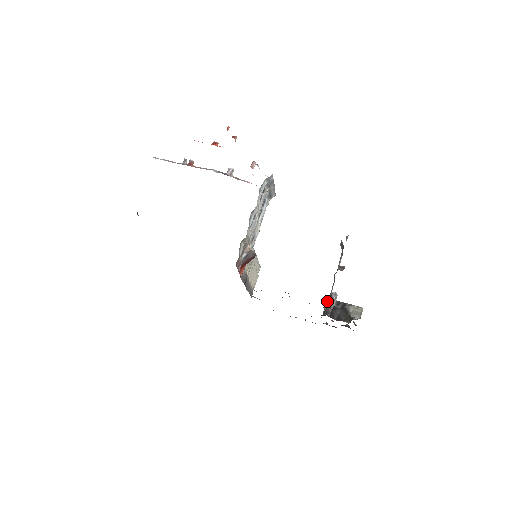
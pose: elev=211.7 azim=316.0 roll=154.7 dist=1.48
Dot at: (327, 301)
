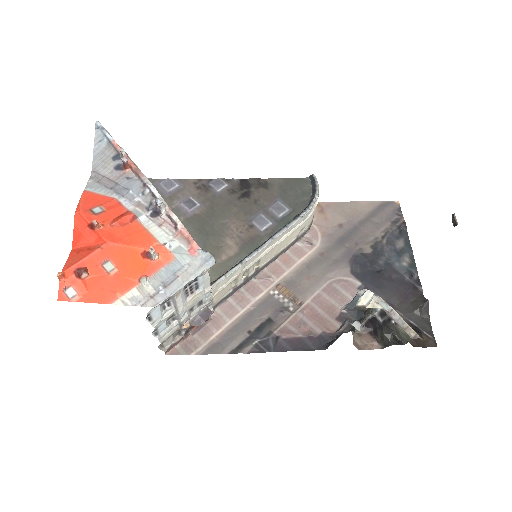
Dot at: occluded
